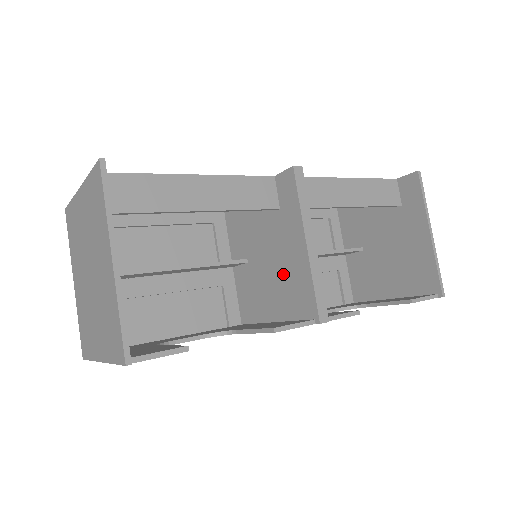
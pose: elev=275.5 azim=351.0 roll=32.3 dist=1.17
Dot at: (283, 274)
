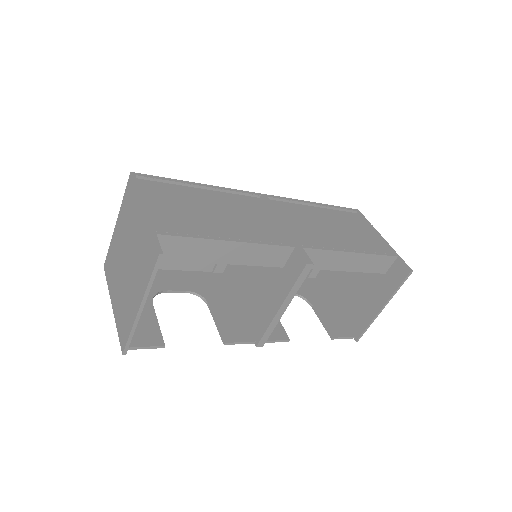
Dot at: (259, 297)
